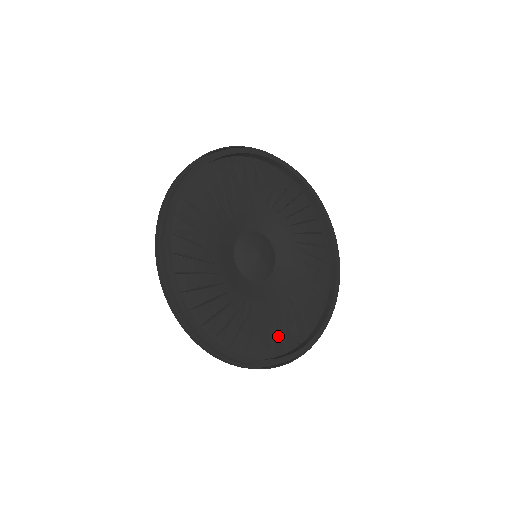
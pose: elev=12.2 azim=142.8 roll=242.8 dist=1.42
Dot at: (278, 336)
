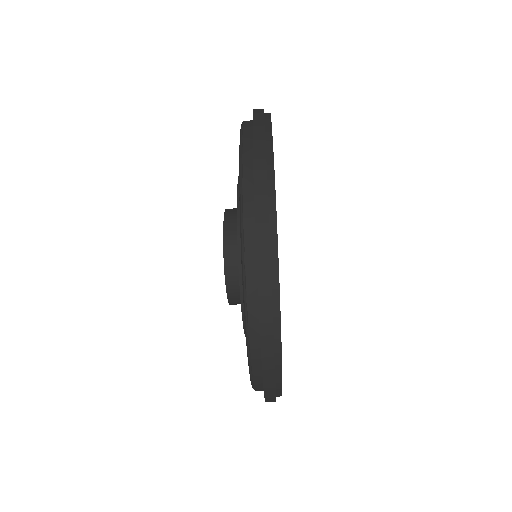
Dot at: occluded
